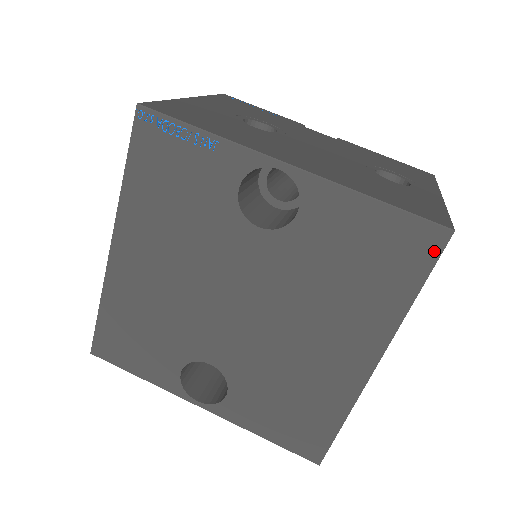
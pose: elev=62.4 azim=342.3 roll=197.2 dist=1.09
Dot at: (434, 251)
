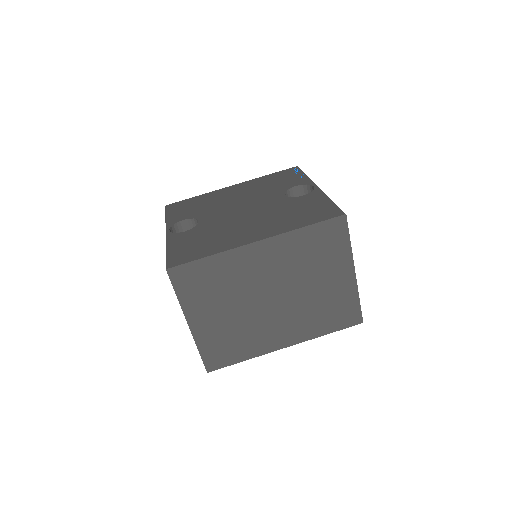
Dot at: (332, 216)
